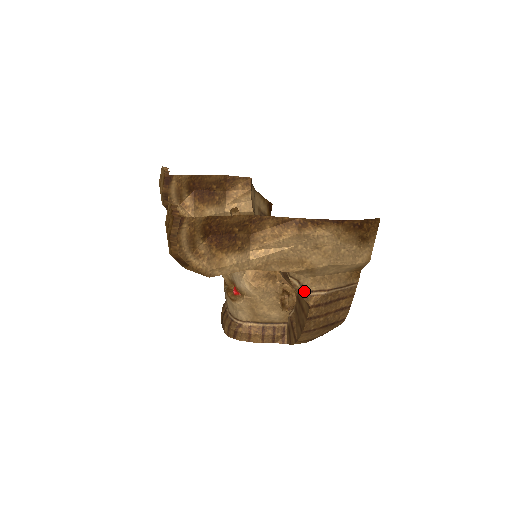
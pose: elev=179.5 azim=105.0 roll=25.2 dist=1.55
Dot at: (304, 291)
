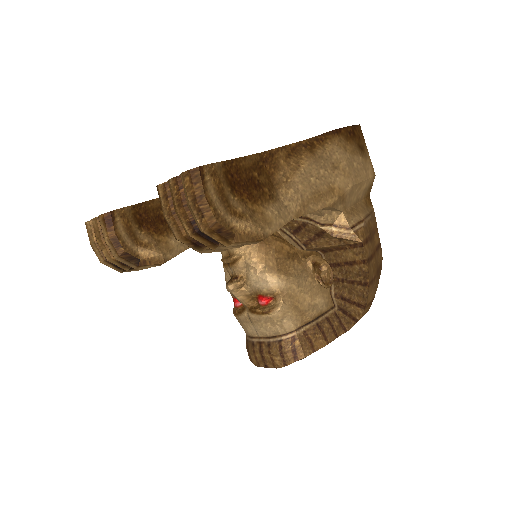
Dot at: (346, 231)
